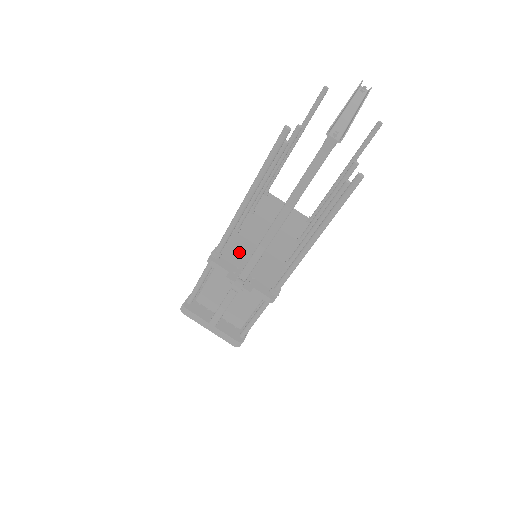
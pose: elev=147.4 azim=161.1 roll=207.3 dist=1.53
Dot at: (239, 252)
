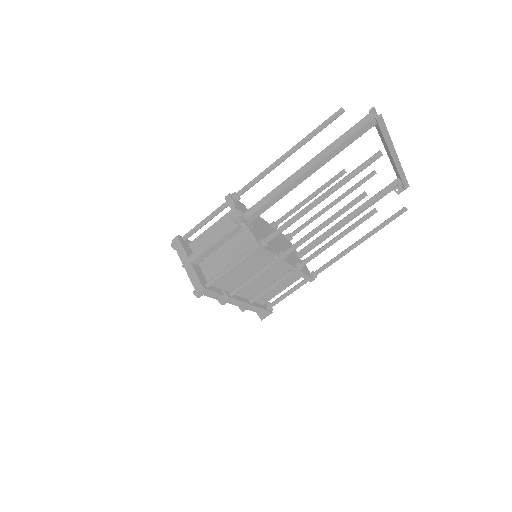
Dot at: occluded
